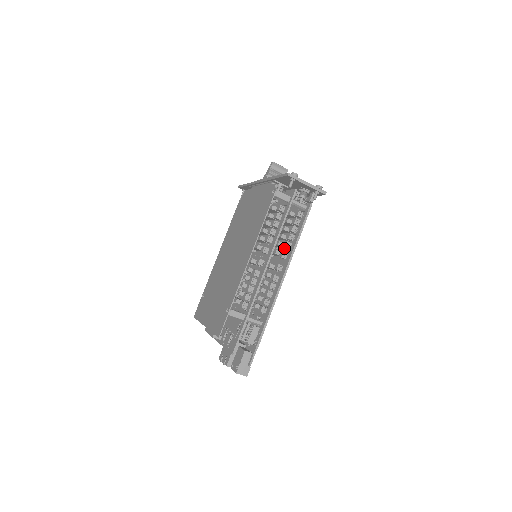
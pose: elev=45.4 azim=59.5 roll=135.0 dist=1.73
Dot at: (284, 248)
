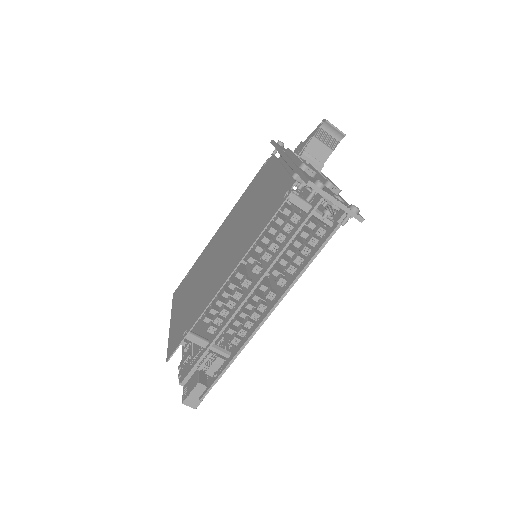
Dot at: occluded
